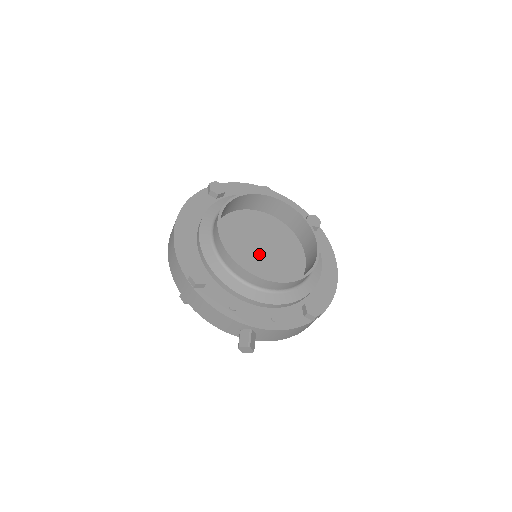
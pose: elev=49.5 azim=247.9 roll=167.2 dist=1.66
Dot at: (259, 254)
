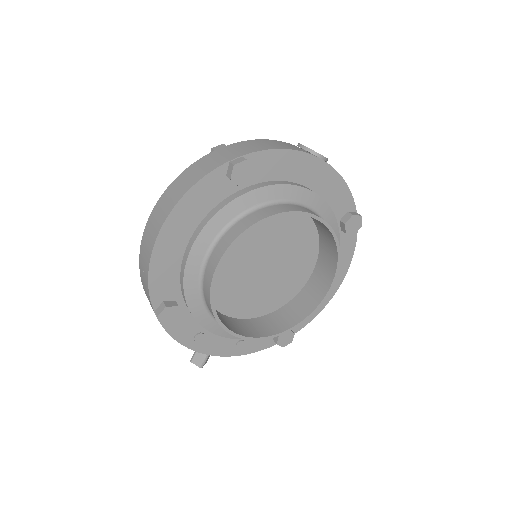
Dot at: (258, 270)
